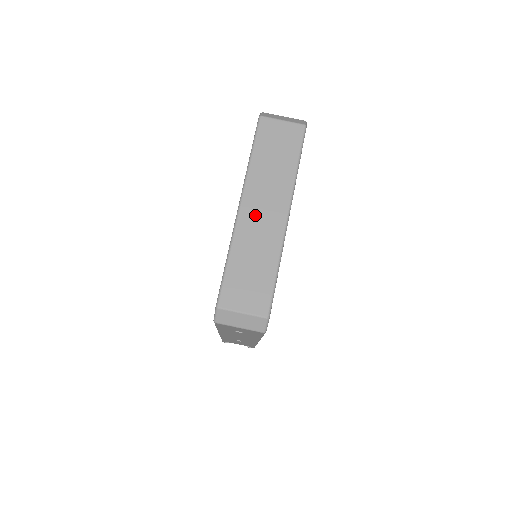
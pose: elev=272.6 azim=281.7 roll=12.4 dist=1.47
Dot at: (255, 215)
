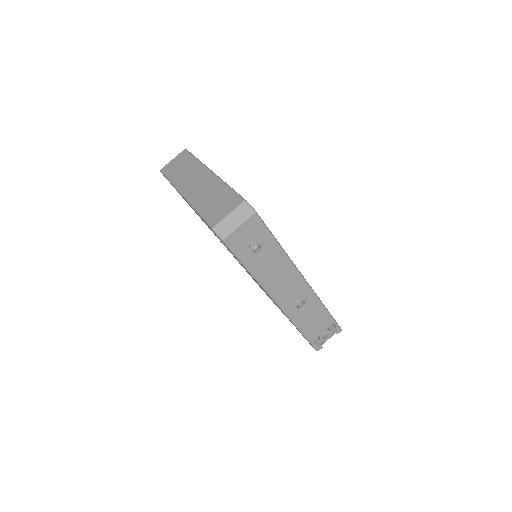
Dot at: (194, 188)
